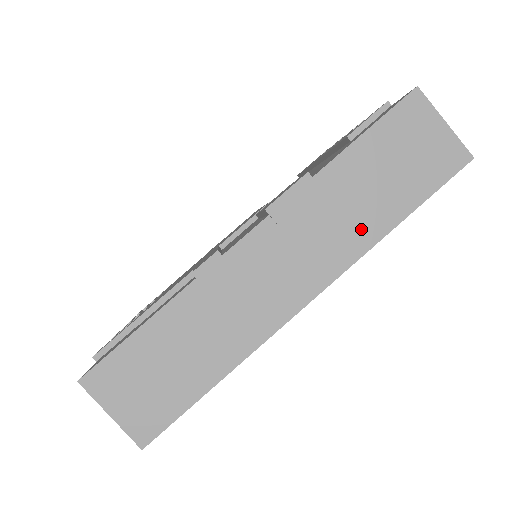
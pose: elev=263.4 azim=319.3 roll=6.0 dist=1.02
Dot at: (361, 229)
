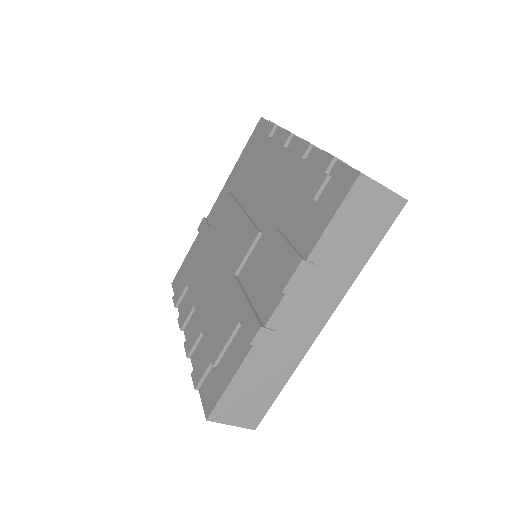
Dot at: (345, 274)
